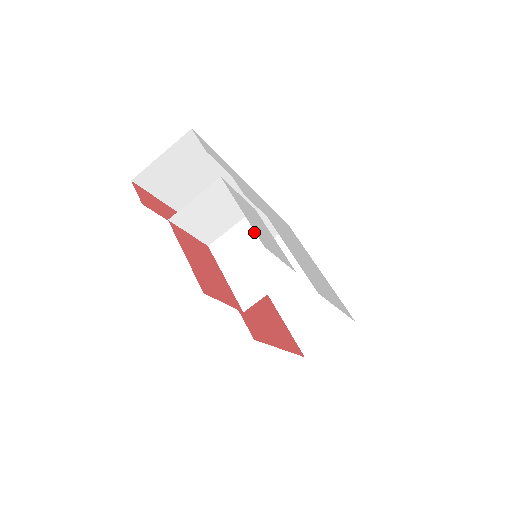
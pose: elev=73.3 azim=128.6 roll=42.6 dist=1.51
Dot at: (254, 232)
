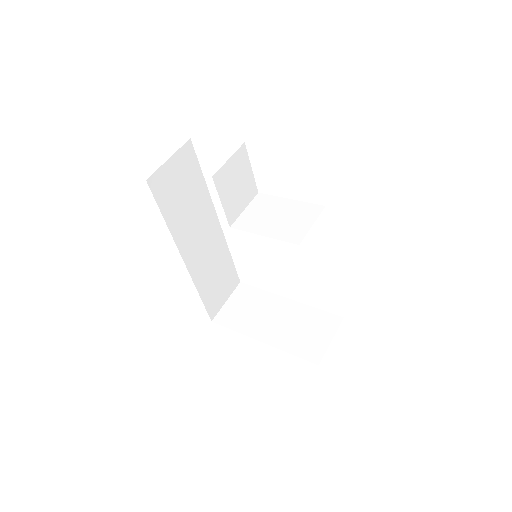
Dot at: (269, 203)
